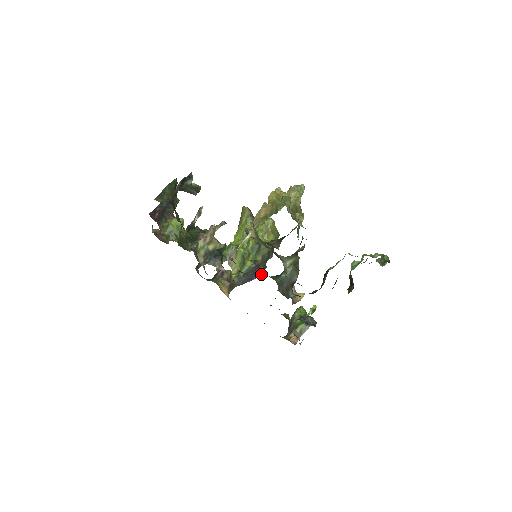
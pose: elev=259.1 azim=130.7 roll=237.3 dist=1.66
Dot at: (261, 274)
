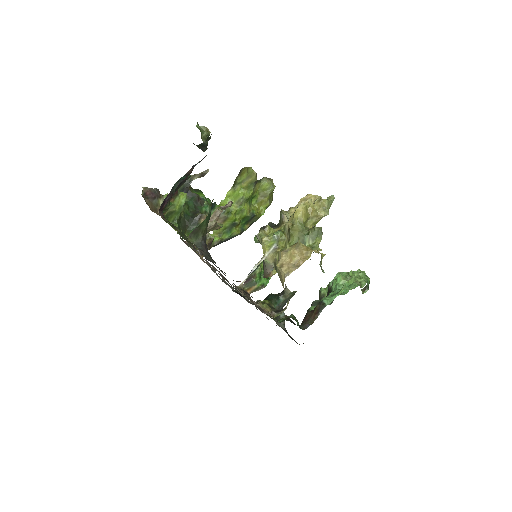
Dot at: occluded
